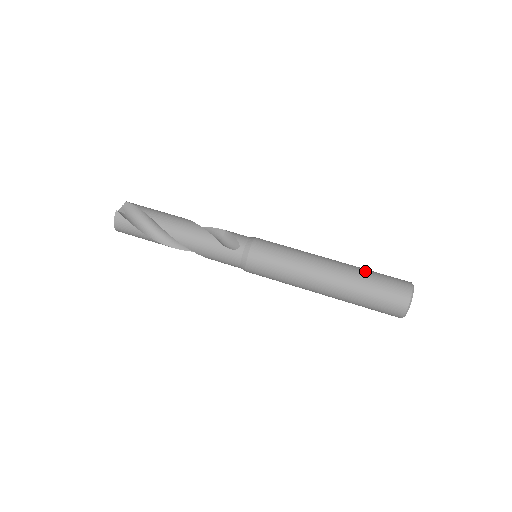
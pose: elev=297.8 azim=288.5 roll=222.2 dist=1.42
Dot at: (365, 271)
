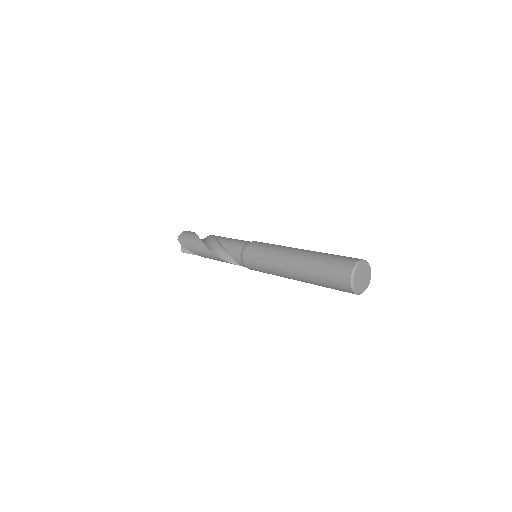
Dot at: occluded
